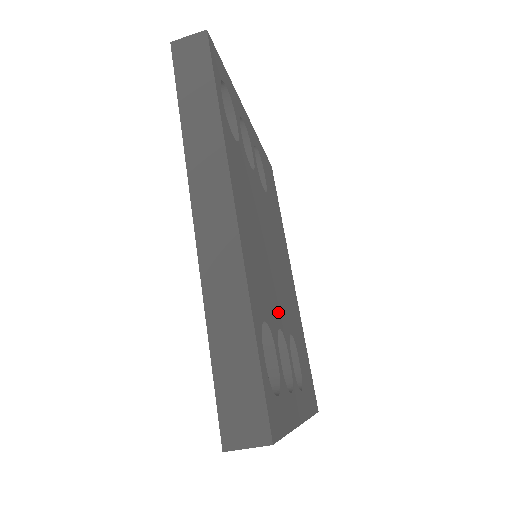
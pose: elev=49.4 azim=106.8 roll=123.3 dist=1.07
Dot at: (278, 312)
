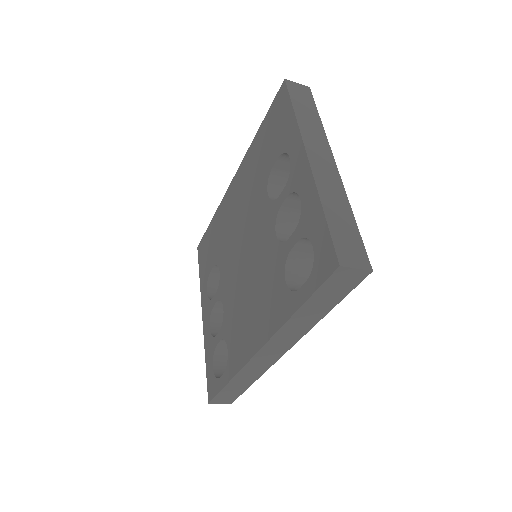
Dot at: occluded
